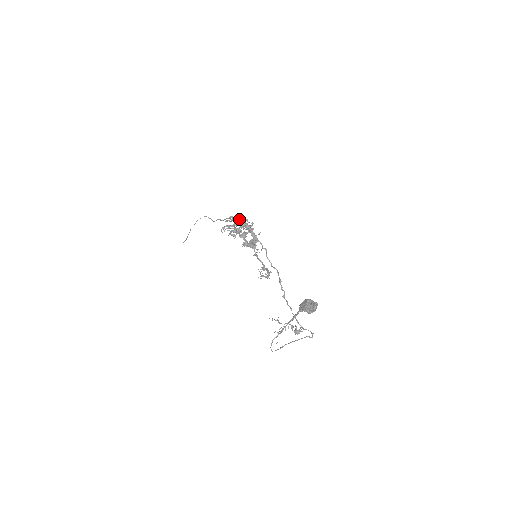
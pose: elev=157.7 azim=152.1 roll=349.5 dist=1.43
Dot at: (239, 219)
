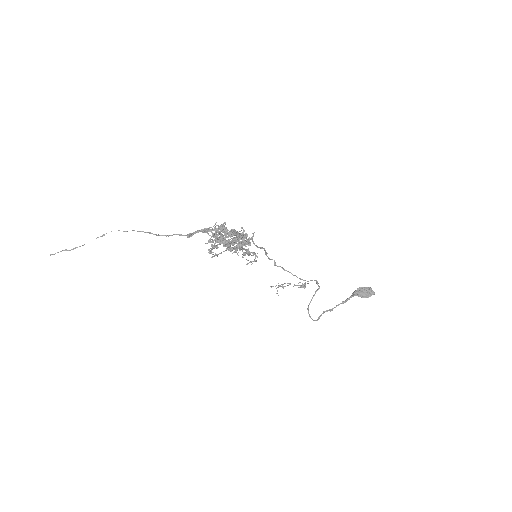
Dot at: (224, 231)
